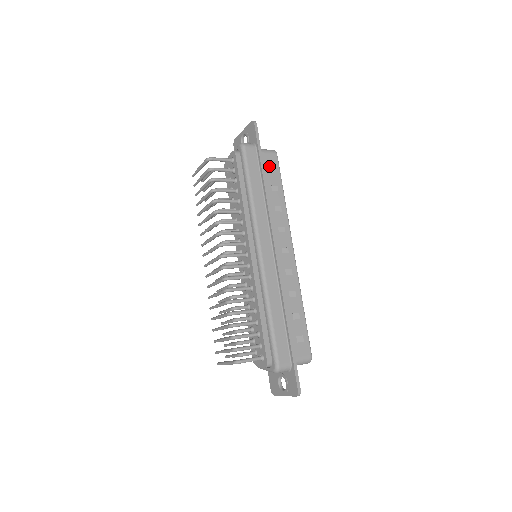
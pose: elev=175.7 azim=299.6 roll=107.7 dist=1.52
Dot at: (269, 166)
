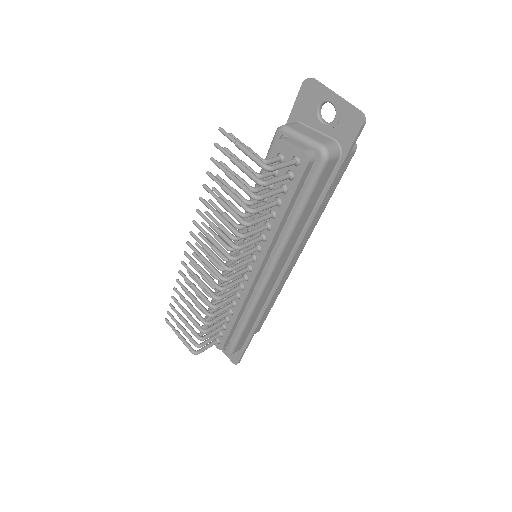
Dot at: occluded
